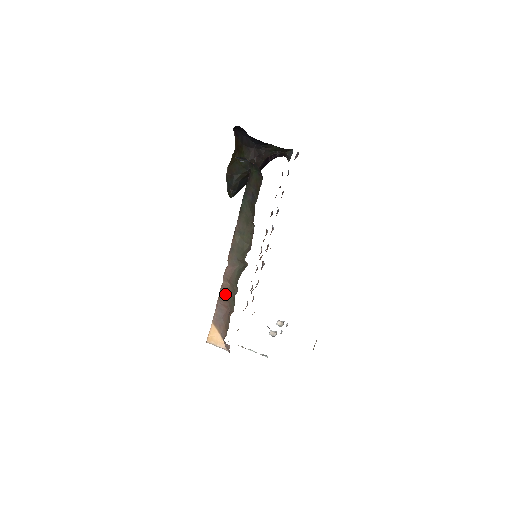
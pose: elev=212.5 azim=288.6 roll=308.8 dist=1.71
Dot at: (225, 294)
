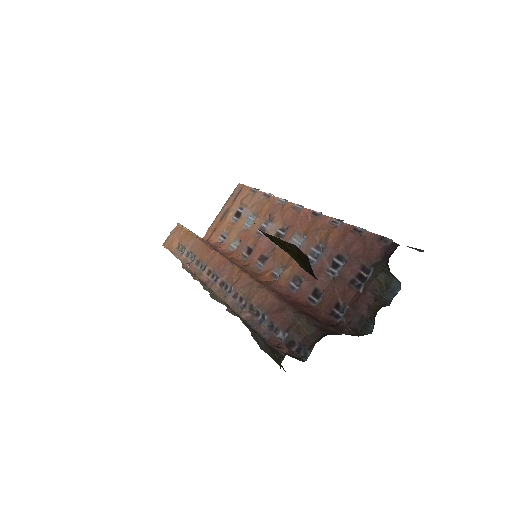
Dot at: (194, 274)
